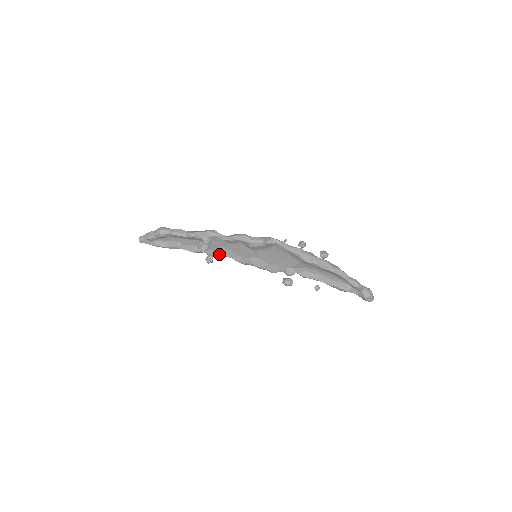
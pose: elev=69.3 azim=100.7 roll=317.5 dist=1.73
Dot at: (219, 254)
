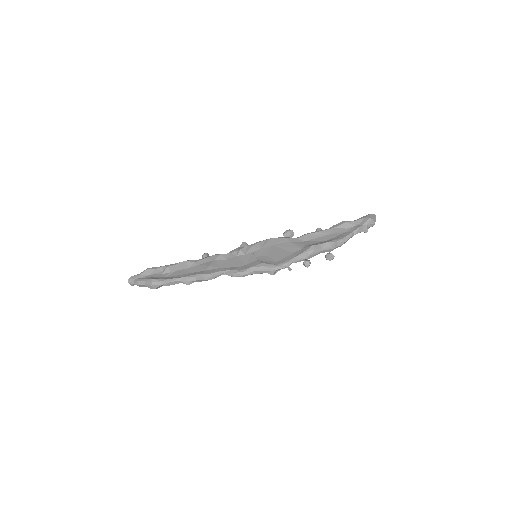
Dot at: occluded
